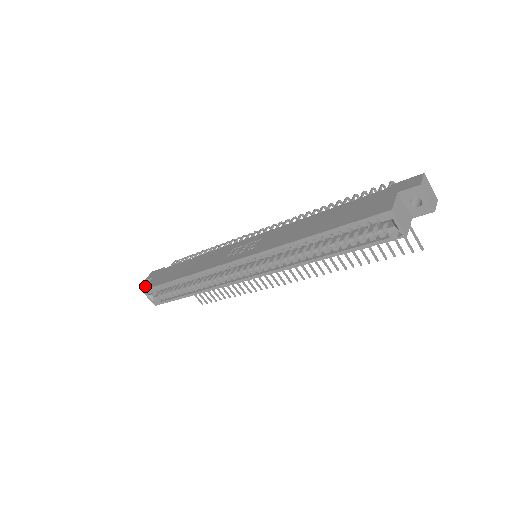
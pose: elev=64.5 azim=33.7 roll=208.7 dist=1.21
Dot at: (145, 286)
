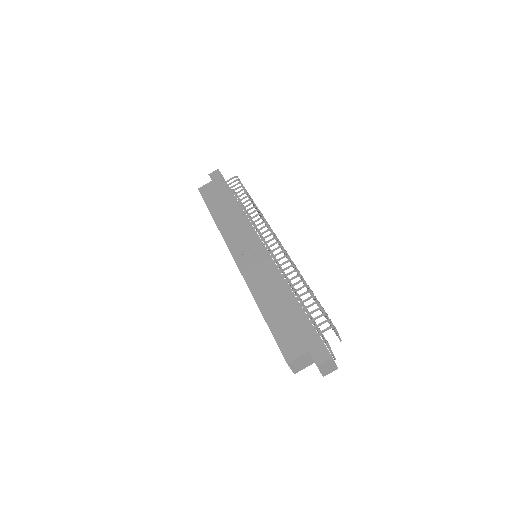
Dot at: (202, 186)
